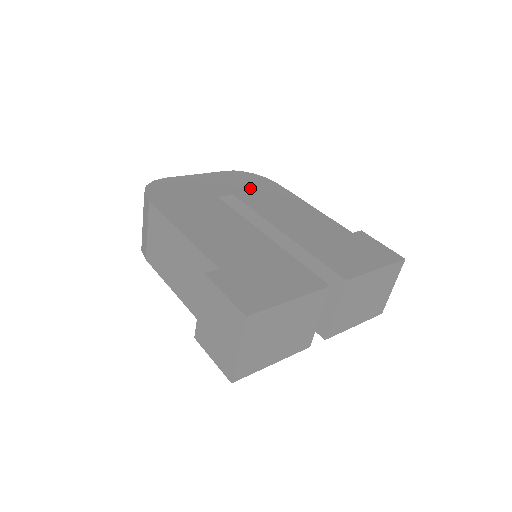
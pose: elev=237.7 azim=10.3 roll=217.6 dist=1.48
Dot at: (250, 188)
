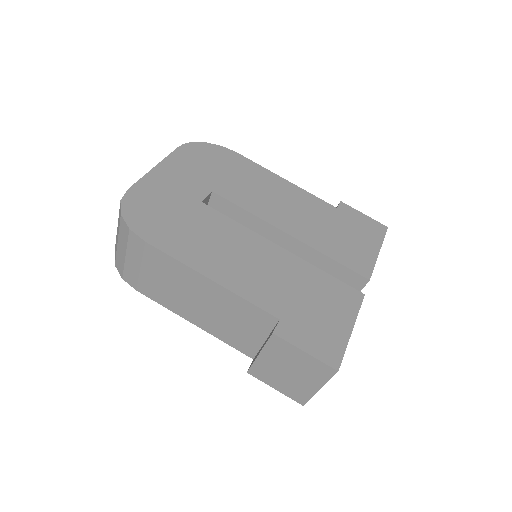
Dot at: (219, 172)
